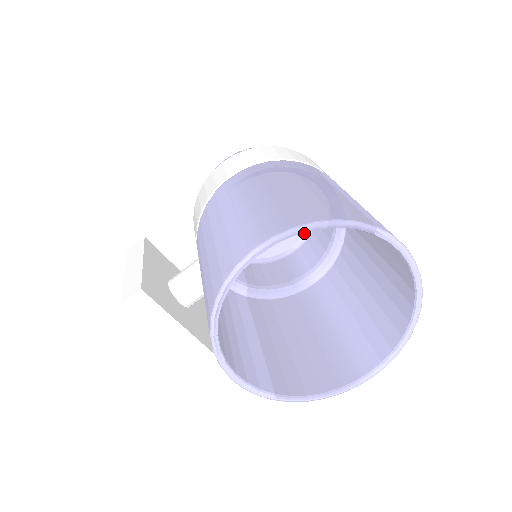
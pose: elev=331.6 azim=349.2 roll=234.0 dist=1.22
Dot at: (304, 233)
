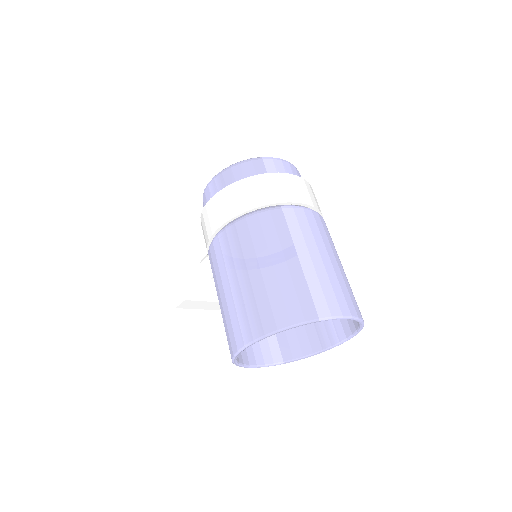
Dot at: occluded
